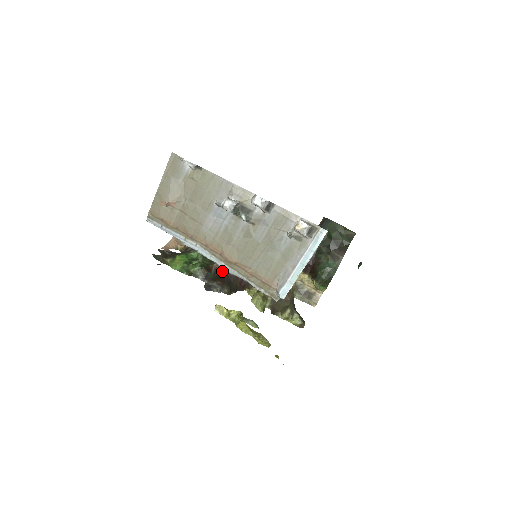
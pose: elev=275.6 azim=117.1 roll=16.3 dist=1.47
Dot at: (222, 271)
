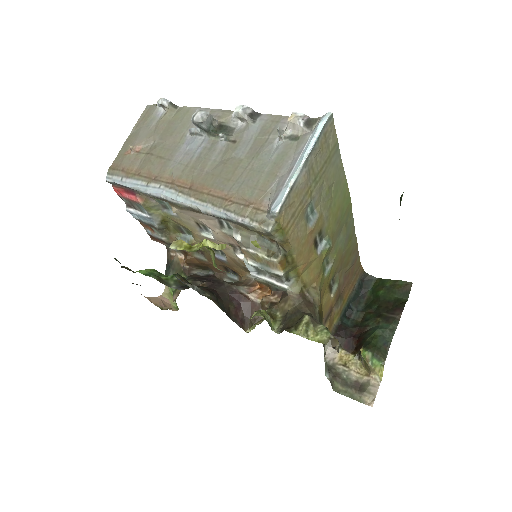
Dot at: (209, 288)
